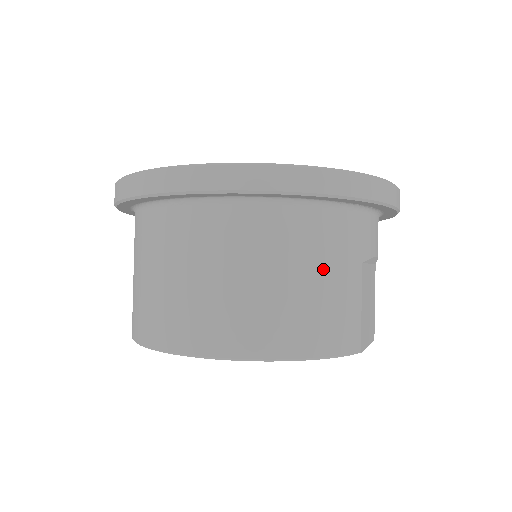
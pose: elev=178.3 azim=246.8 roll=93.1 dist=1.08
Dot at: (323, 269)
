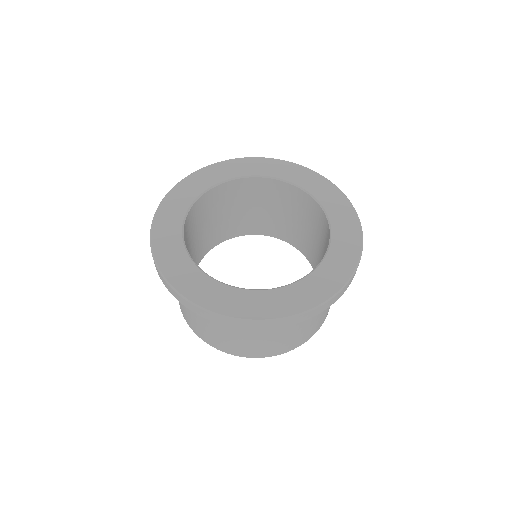
Dot at: occluded
